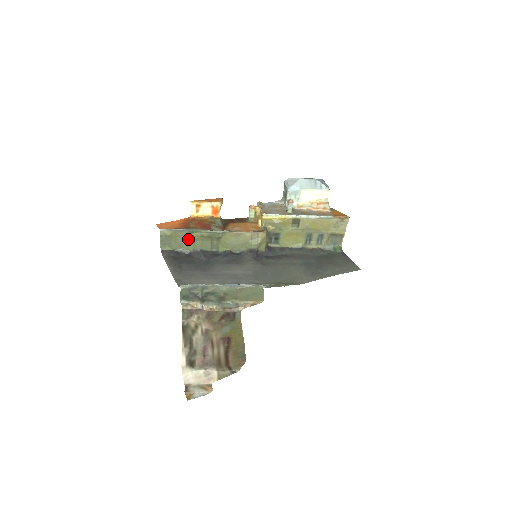
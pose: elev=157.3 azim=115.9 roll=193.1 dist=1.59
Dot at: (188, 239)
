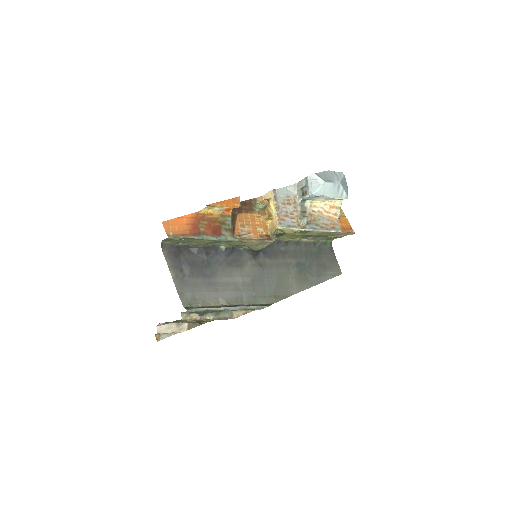
Dot at: (194, 241)
